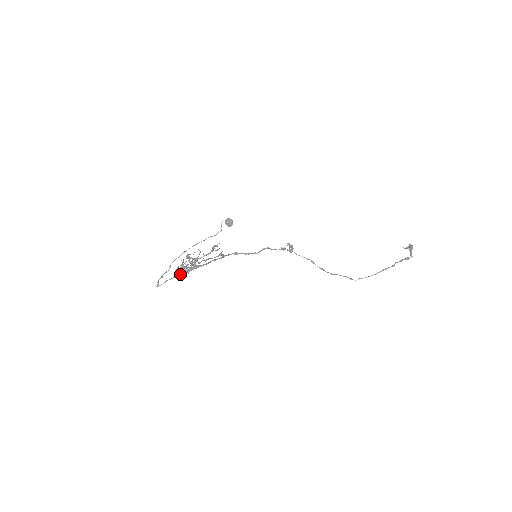
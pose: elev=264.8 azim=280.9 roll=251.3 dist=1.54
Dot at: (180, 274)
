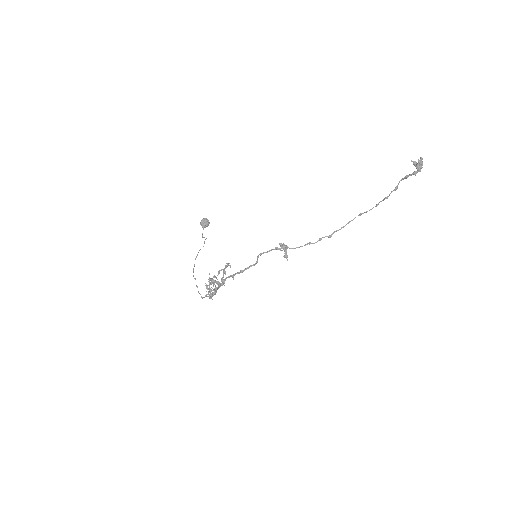
Dot at: occluded
